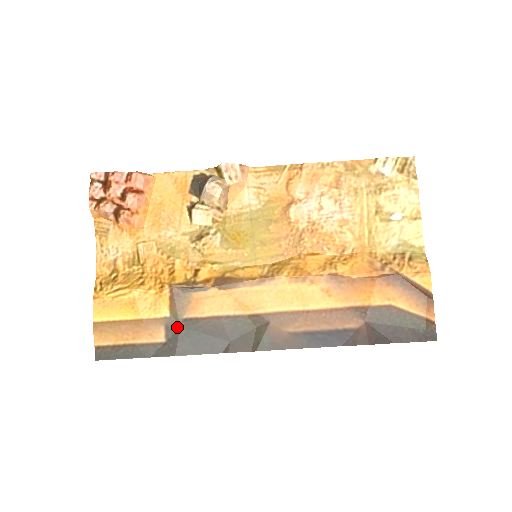
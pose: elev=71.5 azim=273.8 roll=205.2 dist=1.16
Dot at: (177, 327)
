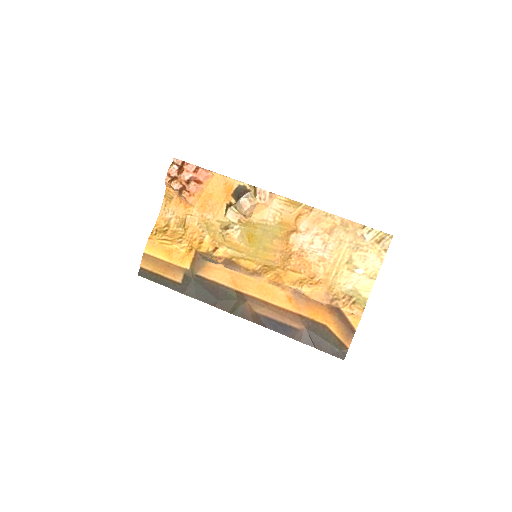
Dot at: (191, 278)
